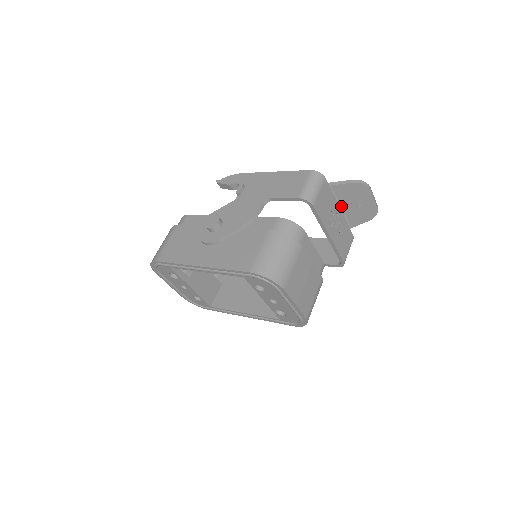
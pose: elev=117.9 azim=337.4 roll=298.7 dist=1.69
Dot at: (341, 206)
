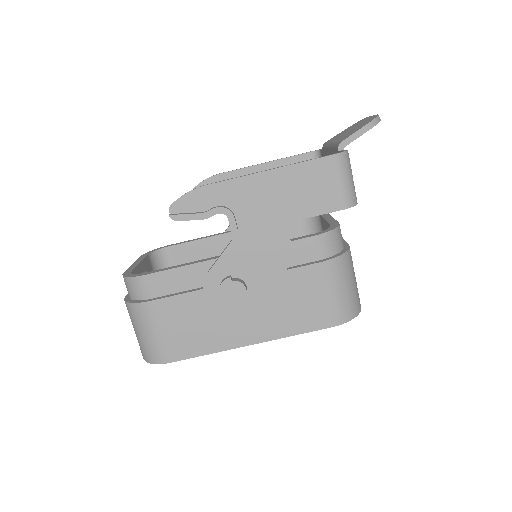
Dot at: occluded
